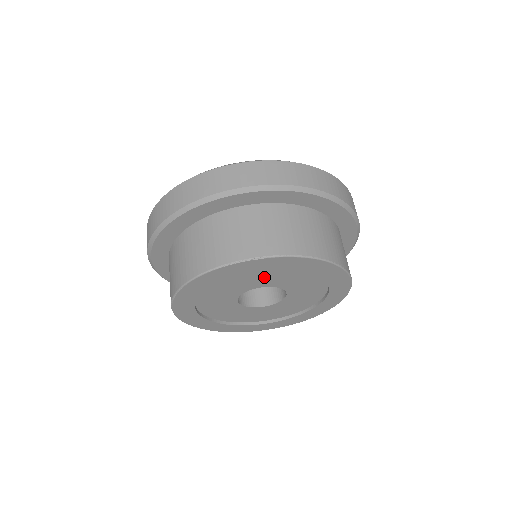
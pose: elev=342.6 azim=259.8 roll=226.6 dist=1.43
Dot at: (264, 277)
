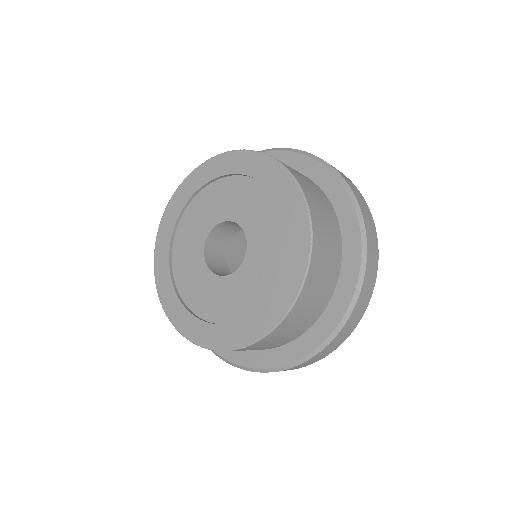
Dot at: (217, 202)
